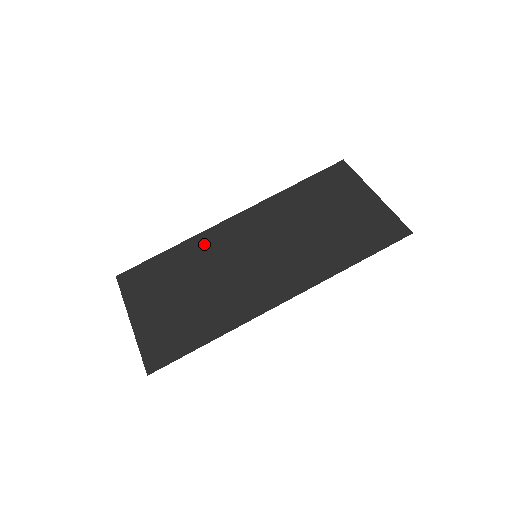
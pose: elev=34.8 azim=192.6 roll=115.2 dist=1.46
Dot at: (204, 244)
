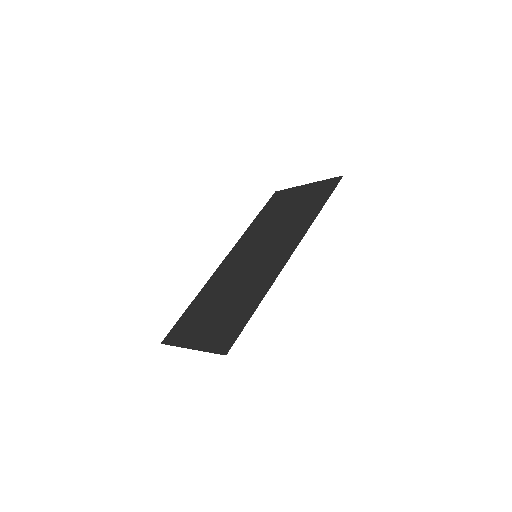
Dot at: (215, 281)
